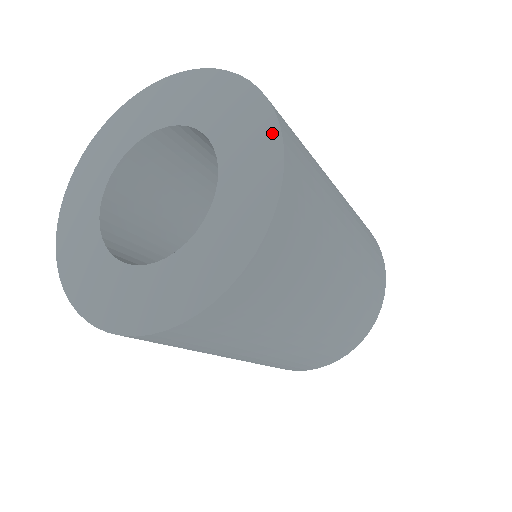
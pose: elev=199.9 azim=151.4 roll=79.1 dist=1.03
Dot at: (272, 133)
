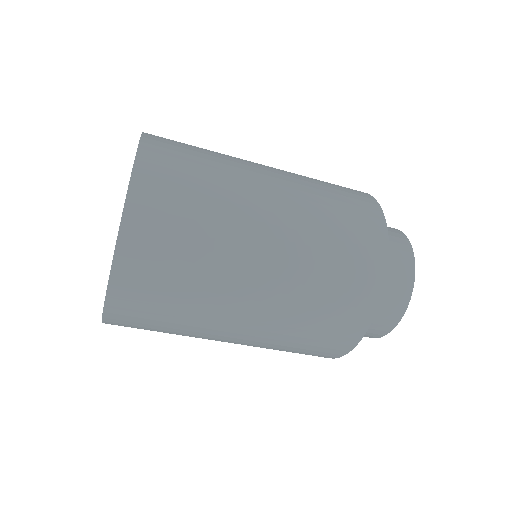
Dot at: (131, 173)
